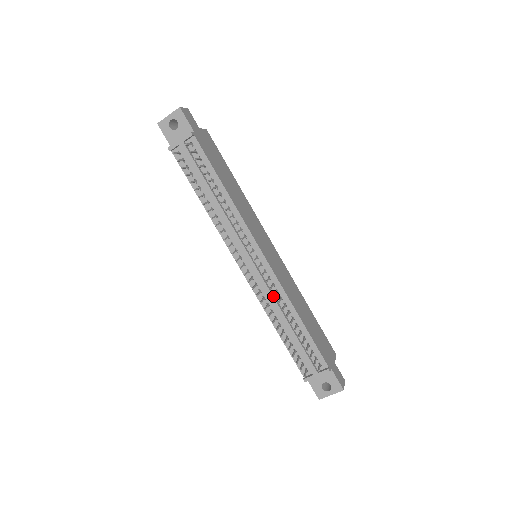
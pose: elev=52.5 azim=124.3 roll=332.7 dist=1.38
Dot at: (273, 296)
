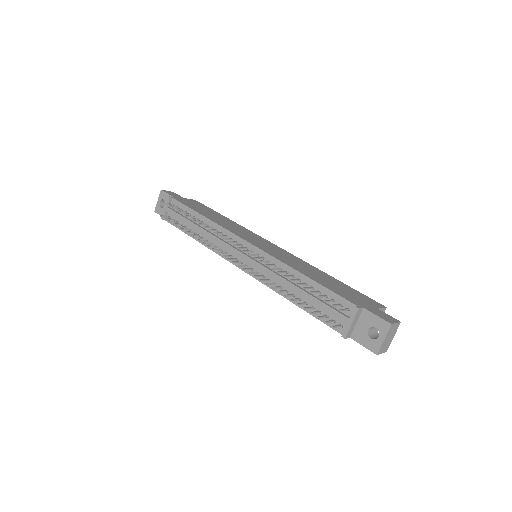
Dot at: (272, 271)
